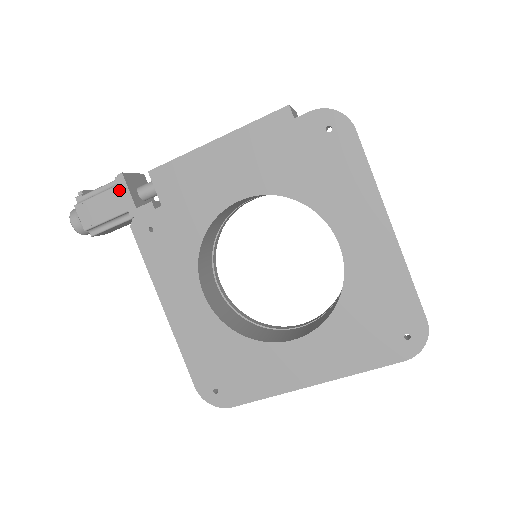
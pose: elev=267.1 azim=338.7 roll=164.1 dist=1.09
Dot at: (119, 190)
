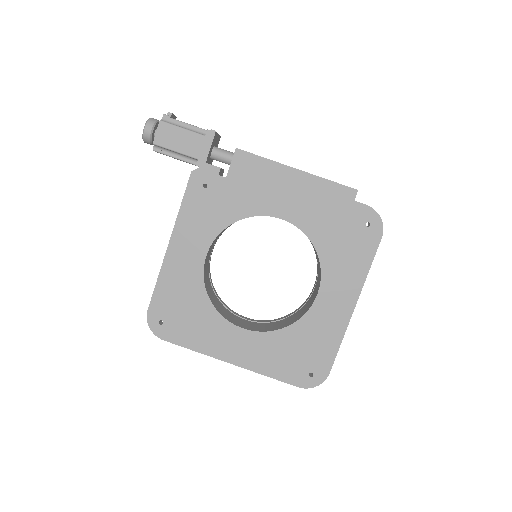
Dot at: (203, 140)
